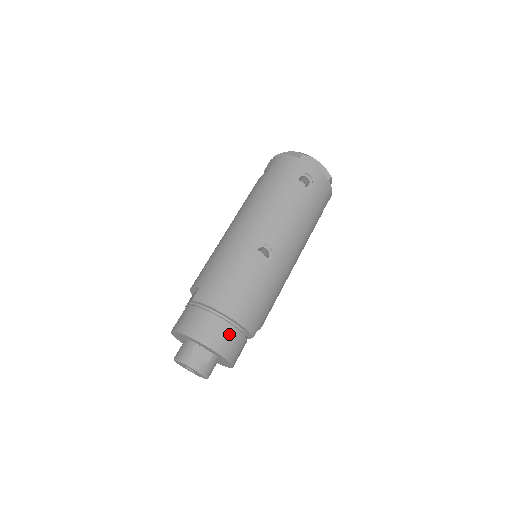
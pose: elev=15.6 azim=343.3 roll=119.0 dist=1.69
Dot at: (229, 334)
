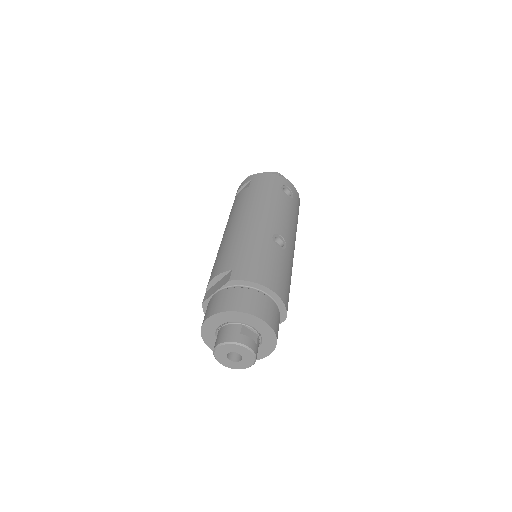
Dot at: (274, 310)
